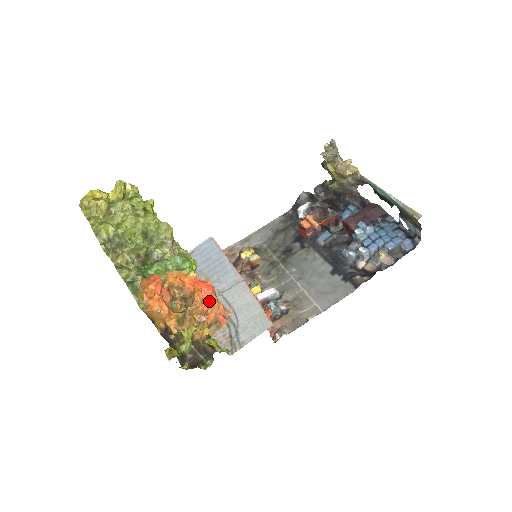
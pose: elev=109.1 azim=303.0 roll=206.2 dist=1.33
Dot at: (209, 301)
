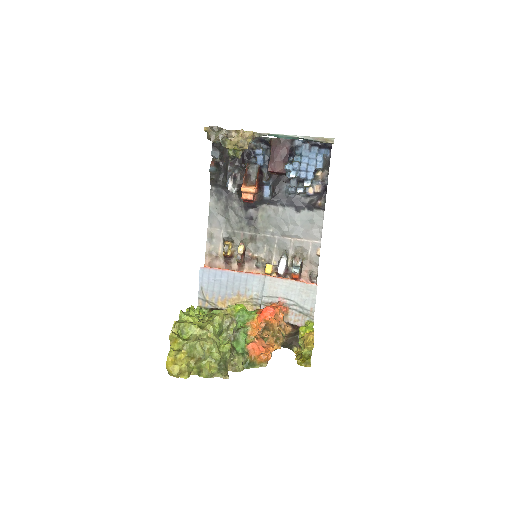
Dot at: (276, 315)
